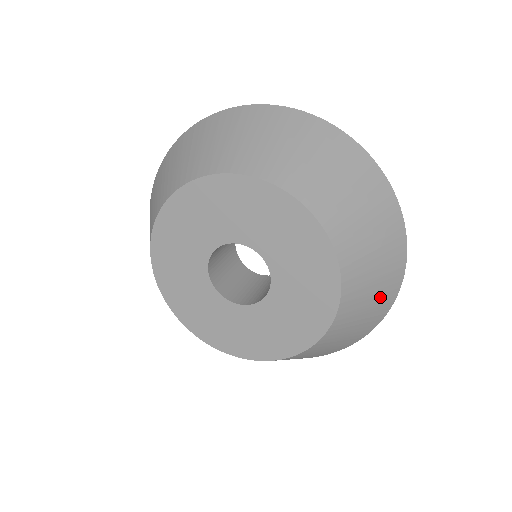
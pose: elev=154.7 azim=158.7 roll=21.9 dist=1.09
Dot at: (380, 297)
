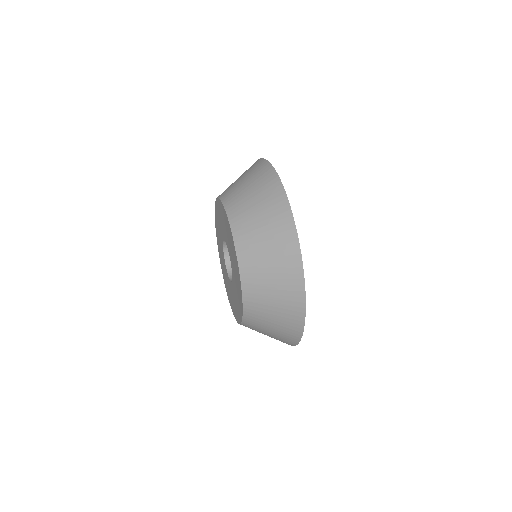
Dot at: (281, 265)
